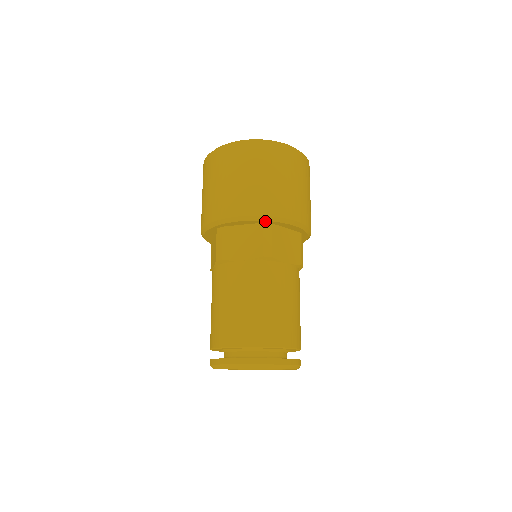
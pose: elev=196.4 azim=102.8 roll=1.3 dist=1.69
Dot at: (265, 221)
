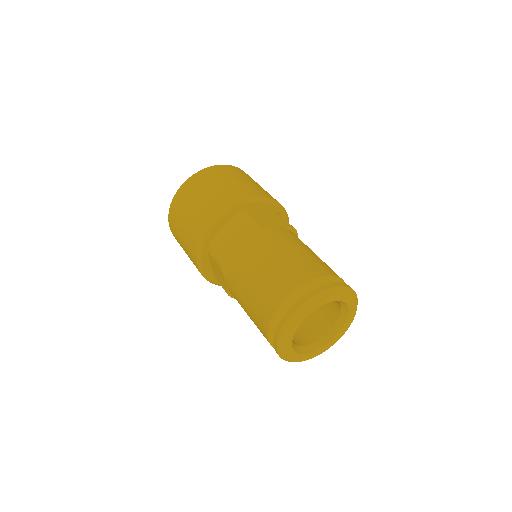
Dot at: (278, 208)
